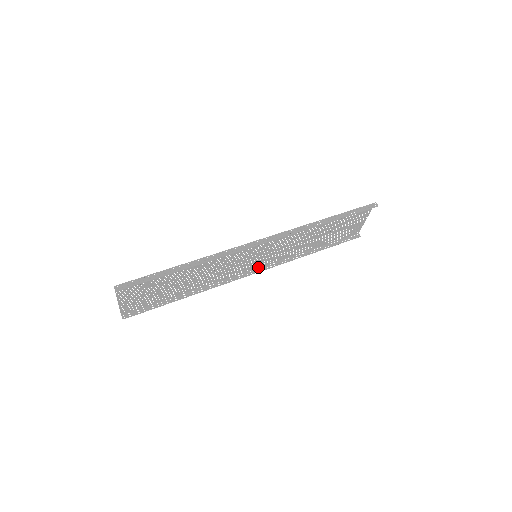
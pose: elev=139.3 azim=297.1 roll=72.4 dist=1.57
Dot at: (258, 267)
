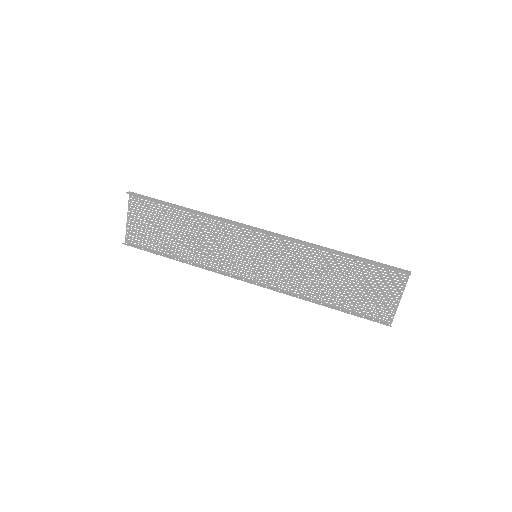
Dot at: (258, 282)
